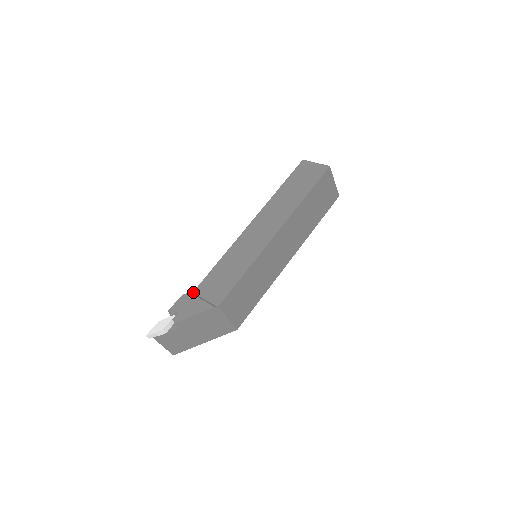
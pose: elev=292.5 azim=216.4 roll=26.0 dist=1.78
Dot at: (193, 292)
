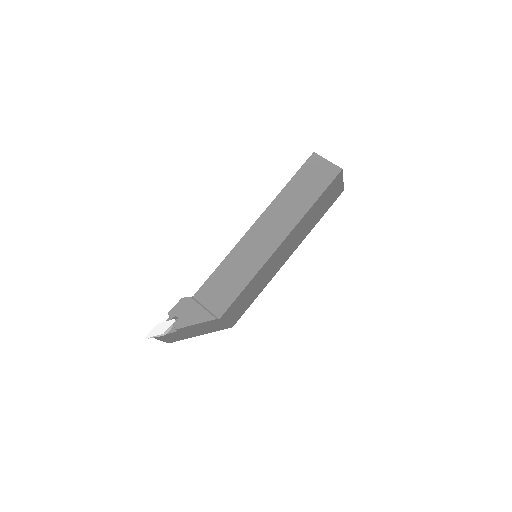
Dot at: (193, 296)
